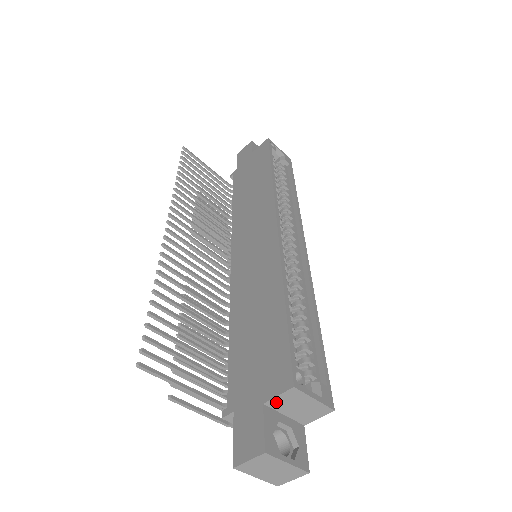
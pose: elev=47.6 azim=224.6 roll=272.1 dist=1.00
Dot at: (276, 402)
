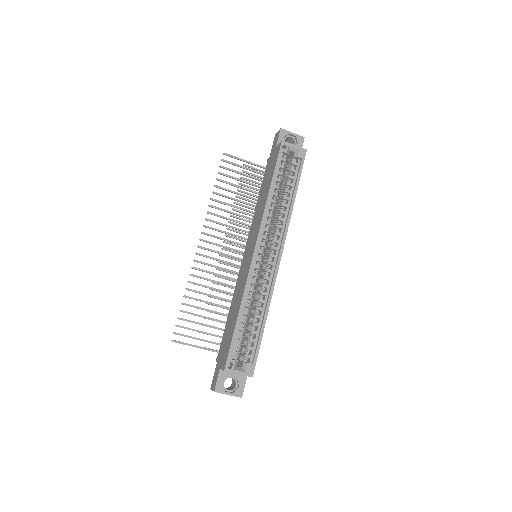
Dot at: occluded
